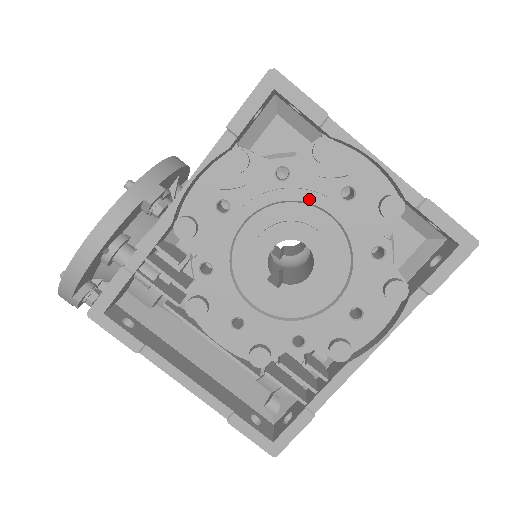
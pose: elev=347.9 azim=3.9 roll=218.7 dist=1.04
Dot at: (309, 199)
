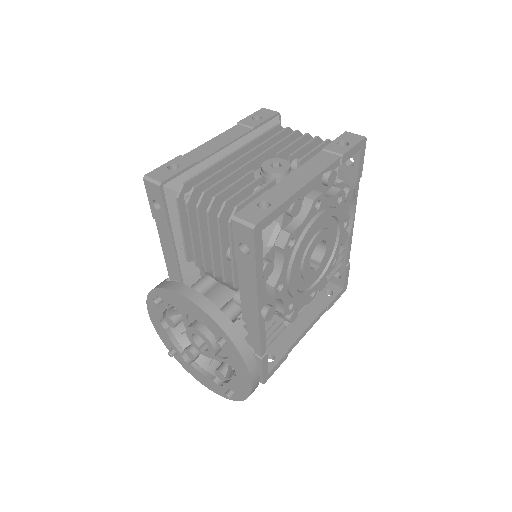
Dot at: (310, 232)
